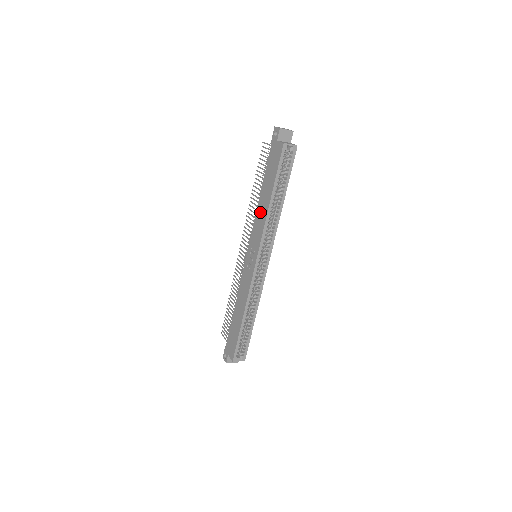
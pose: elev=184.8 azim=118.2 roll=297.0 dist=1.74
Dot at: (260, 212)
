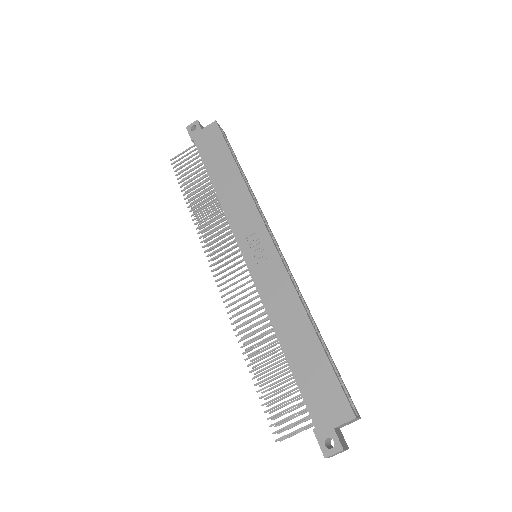
Dot at: (230, 196)
